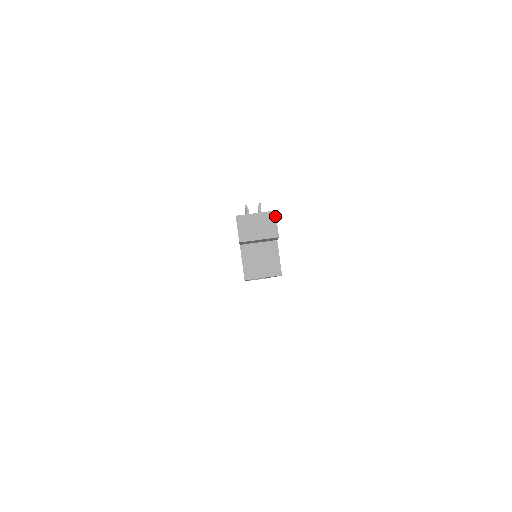
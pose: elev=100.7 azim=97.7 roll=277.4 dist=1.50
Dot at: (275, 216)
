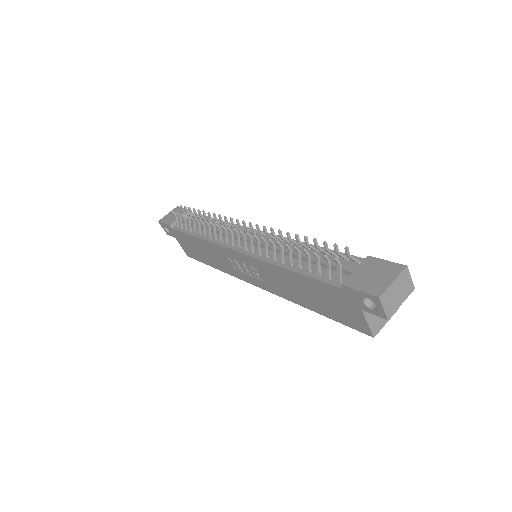
Dot at: (408, 271)
